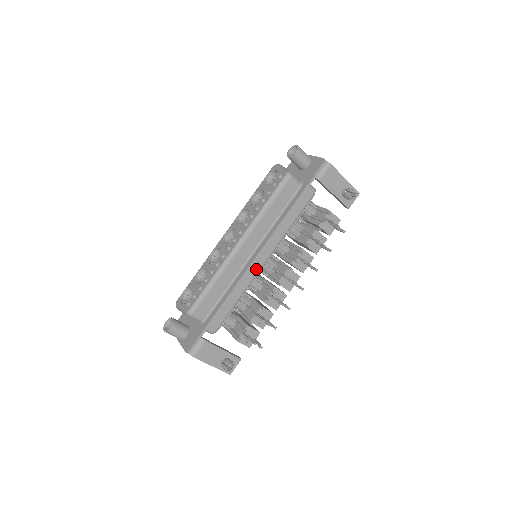
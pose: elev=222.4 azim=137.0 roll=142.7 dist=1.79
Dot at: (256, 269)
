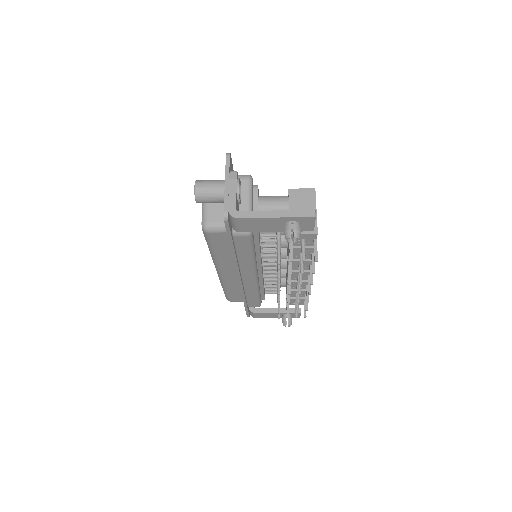
Dot at: (251, 282)
